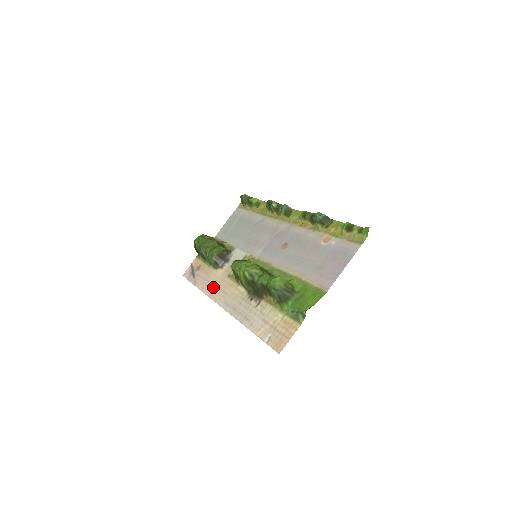
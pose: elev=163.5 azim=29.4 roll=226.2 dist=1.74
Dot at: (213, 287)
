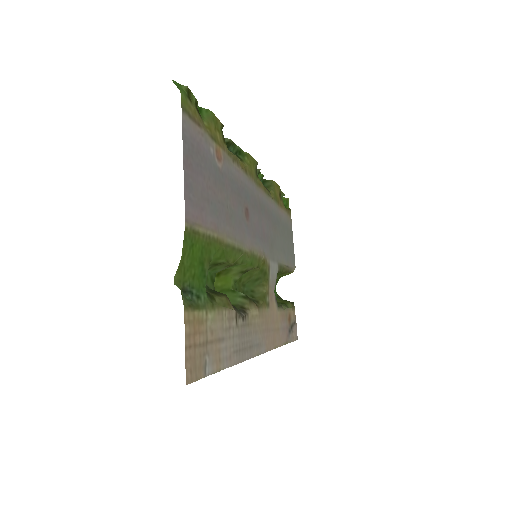
Dot at: (273, 333)
